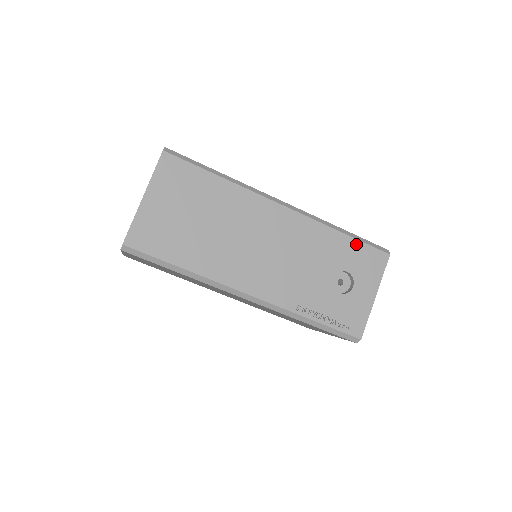
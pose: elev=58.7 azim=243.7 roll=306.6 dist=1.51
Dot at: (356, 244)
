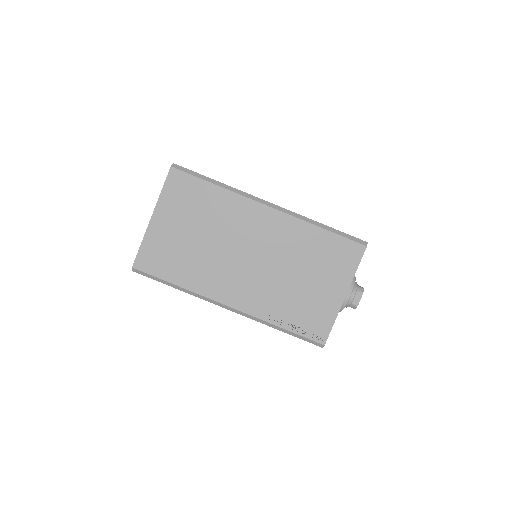
Dot at: occluded
